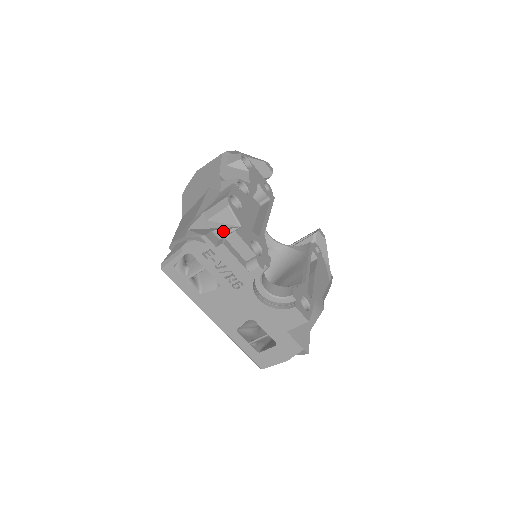
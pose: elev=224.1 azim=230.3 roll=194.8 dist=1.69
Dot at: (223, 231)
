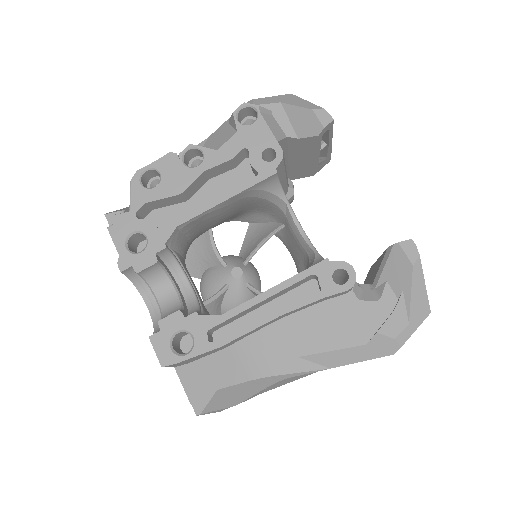
Dot at: occluded
